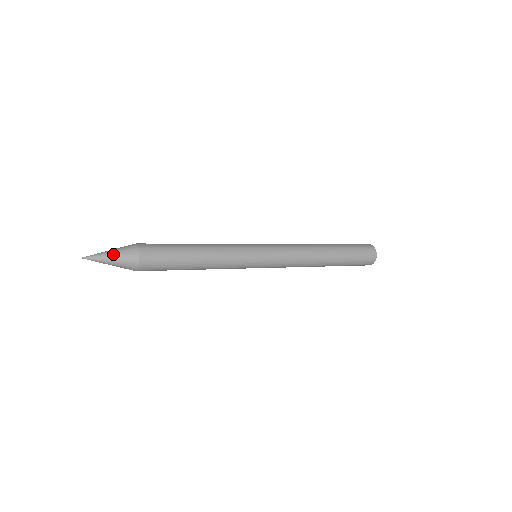
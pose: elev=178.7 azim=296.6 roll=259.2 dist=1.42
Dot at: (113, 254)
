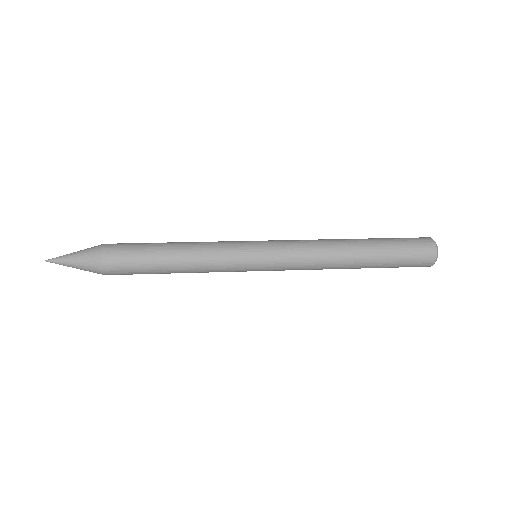
Dot at: (75, 257)
